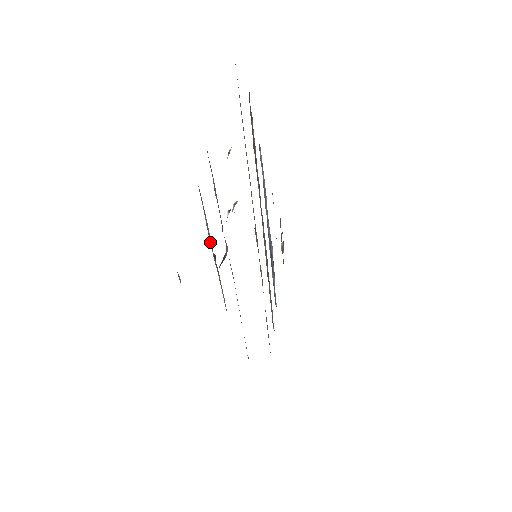
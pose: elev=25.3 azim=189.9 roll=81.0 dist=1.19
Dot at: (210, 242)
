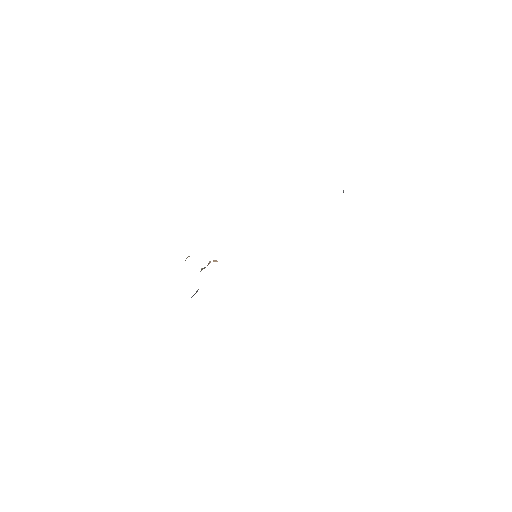
Dot at: occluded
